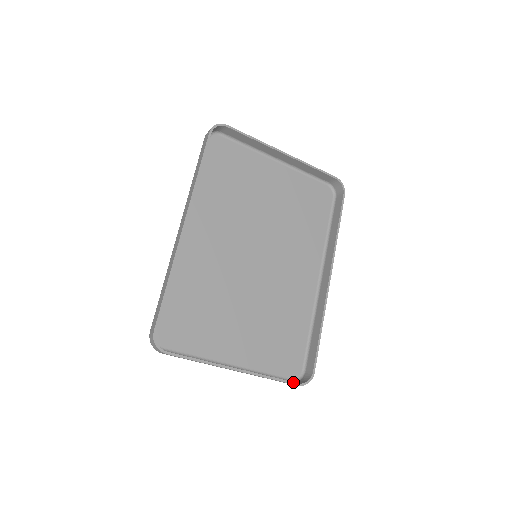
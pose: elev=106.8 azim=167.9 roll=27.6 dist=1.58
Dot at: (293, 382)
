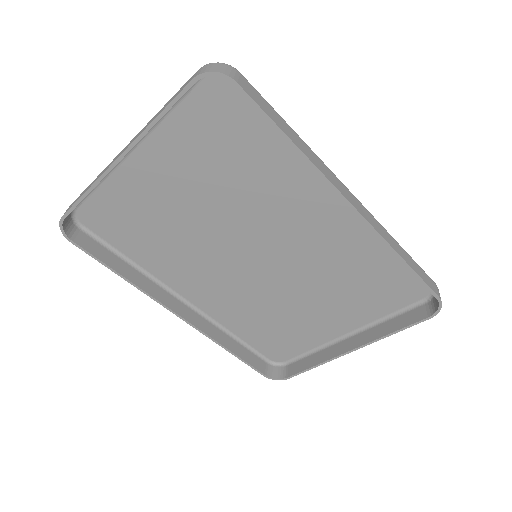
Dot at: (420, 321)
